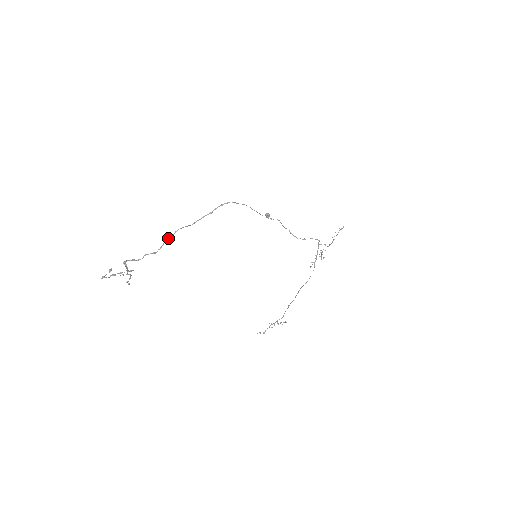
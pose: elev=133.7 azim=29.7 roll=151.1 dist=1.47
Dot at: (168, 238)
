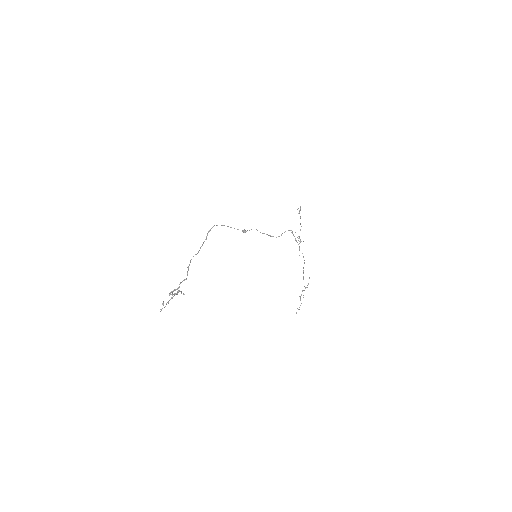
Dot at: (188, 267)
